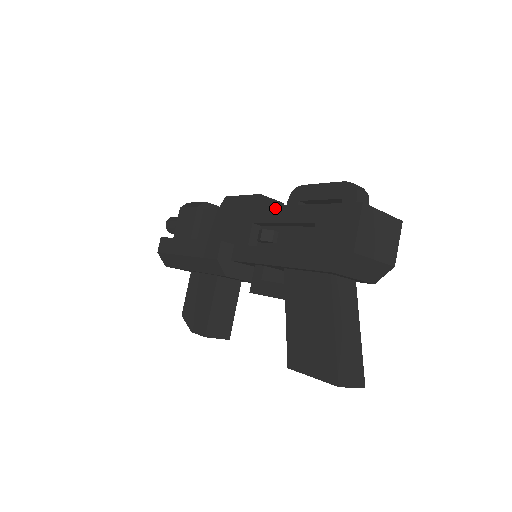
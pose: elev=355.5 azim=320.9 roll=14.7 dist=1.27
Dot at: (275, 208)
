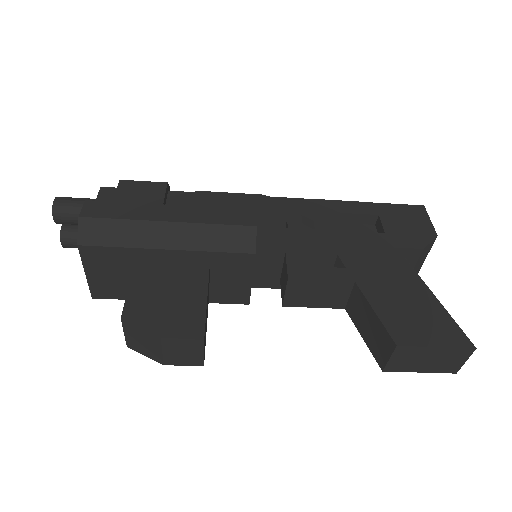
Dot at: (314, 200)
